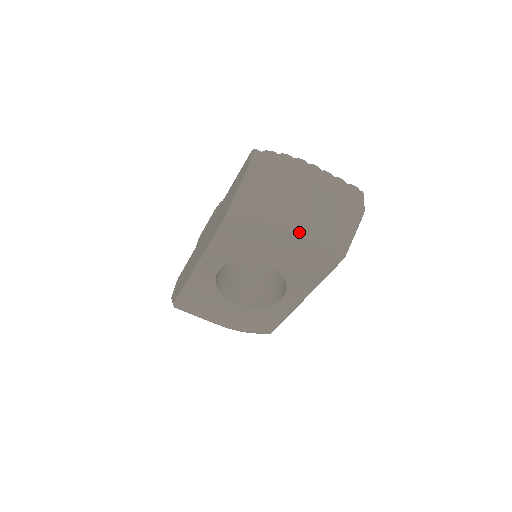
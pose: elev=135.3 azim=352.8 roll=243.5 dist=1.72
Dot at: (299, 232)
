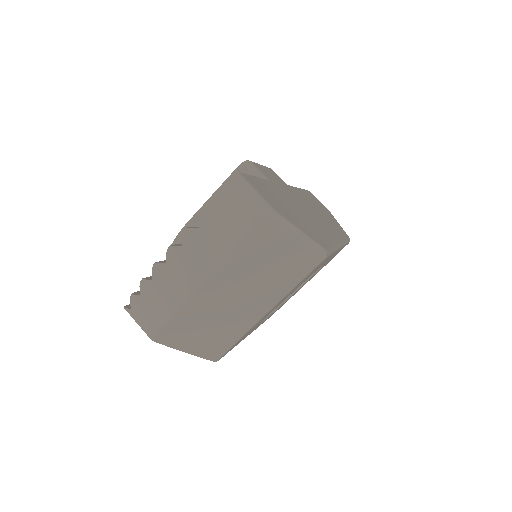
Dot at: (265, 309)
